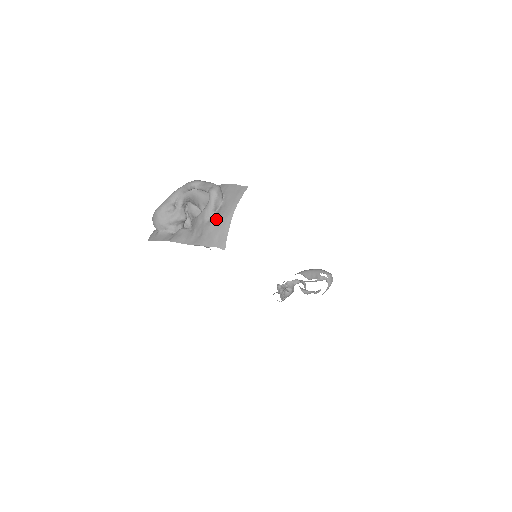
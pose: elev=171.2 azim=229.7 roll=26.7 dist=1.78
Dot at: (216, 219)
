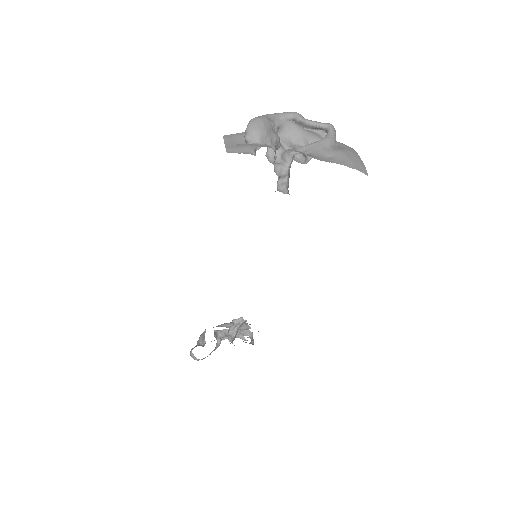
Dot at: (345, 149)
